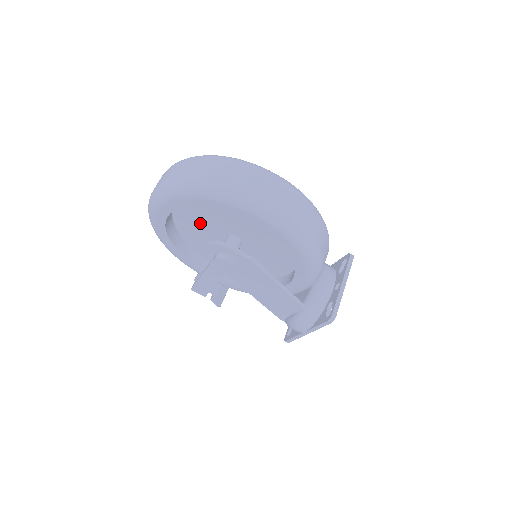
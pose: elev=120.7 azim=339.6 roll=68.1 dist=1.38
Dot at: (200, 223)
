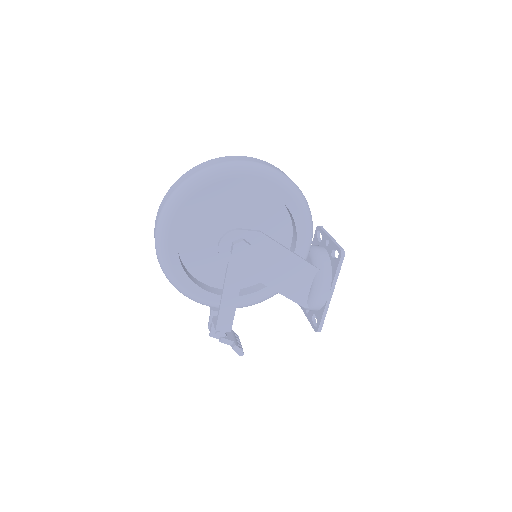
Dot at: (203, 238)
